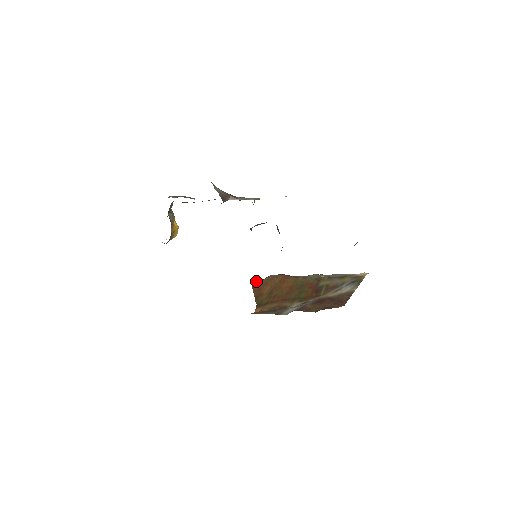
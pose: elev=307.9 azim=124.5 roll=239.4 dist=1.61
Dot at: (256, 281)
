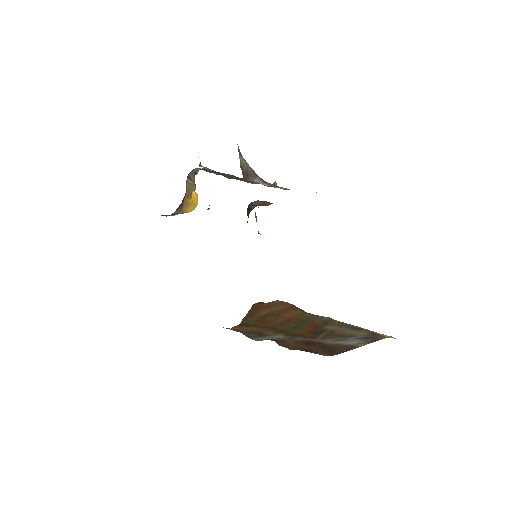
Dot at: (260, 302)
